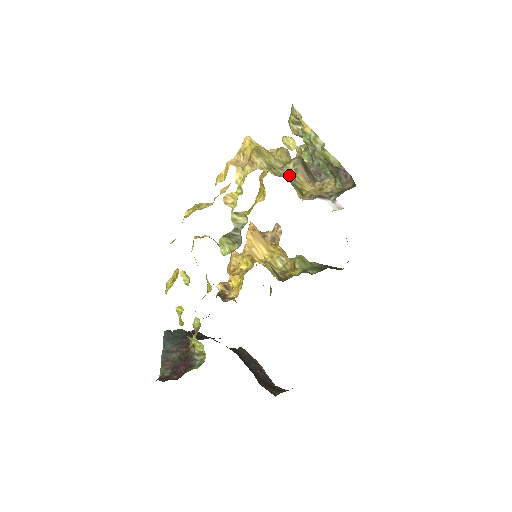
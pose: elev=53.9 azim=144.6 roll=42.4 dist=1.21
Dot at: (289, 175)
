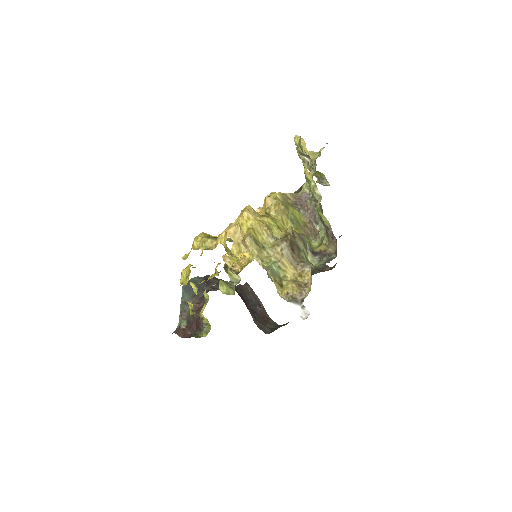
Dot at: (275, 261)
